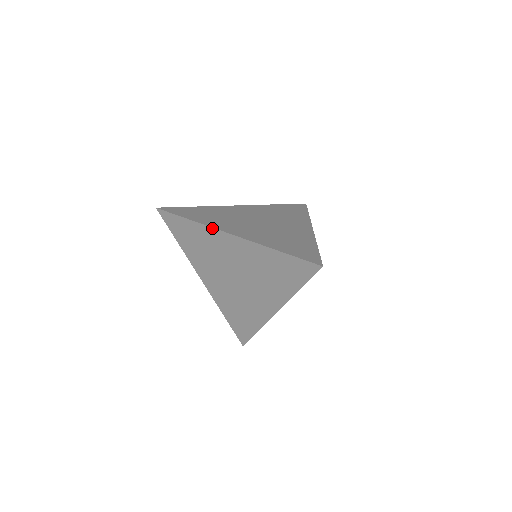
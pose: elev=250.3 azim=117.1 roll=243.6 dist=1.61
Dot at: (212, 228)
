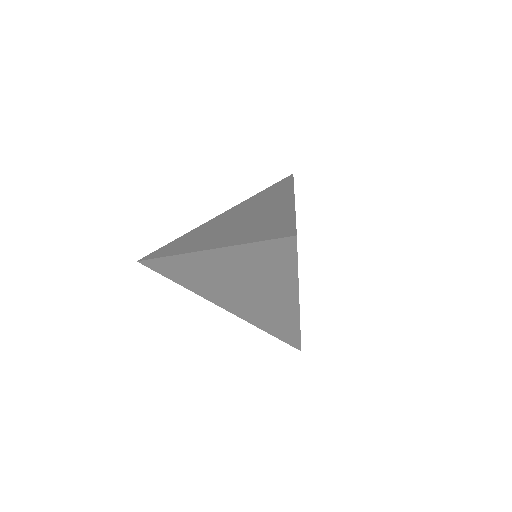
Dot at: (186, 254)
